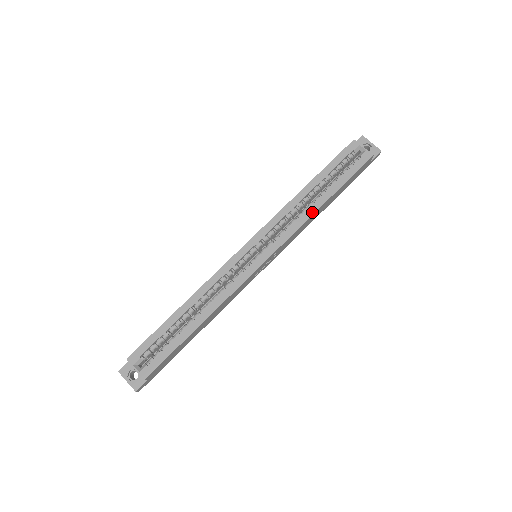
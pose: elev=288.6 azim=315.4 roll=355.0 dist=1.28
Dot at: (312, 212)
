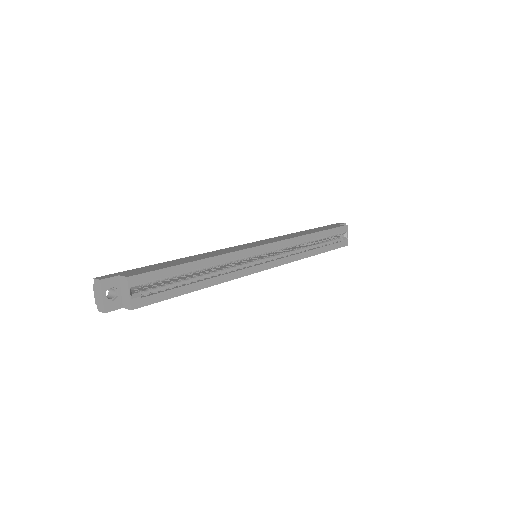
Dot at: (307, 256)
